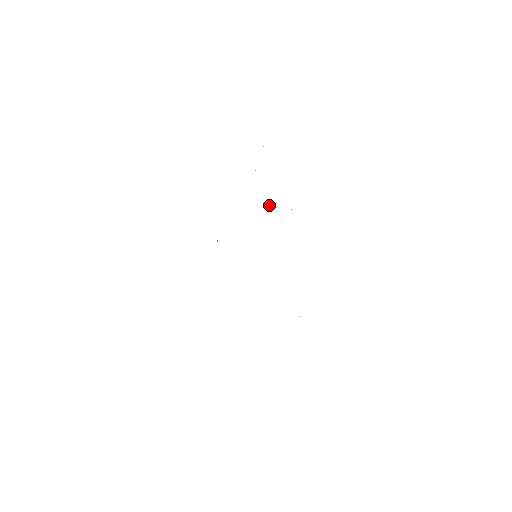
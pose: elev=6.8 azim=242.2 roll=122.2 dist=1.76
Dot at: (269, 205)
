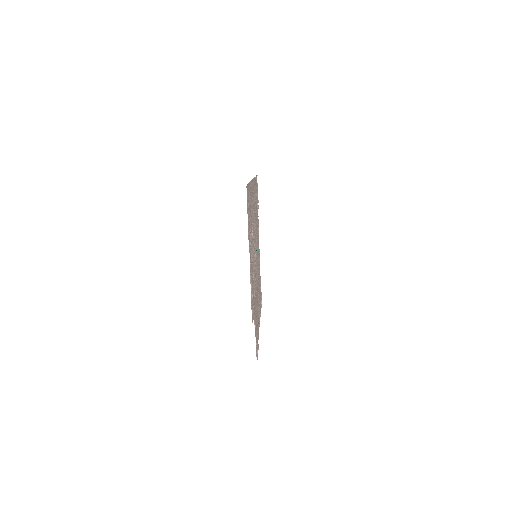
Dot at: occluded
